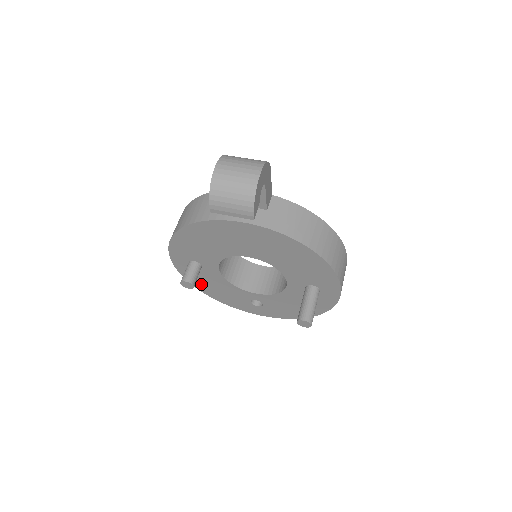
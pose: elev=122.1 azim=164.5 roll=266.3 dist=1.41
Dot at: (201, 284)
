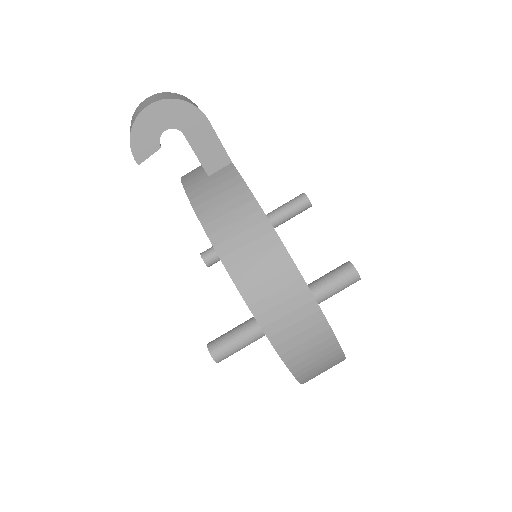
Dot at: occluded
